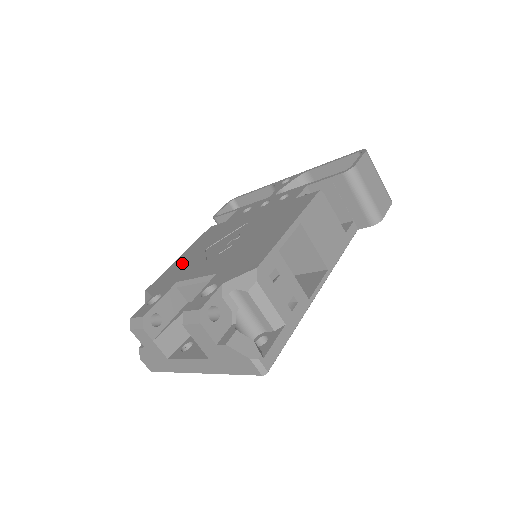
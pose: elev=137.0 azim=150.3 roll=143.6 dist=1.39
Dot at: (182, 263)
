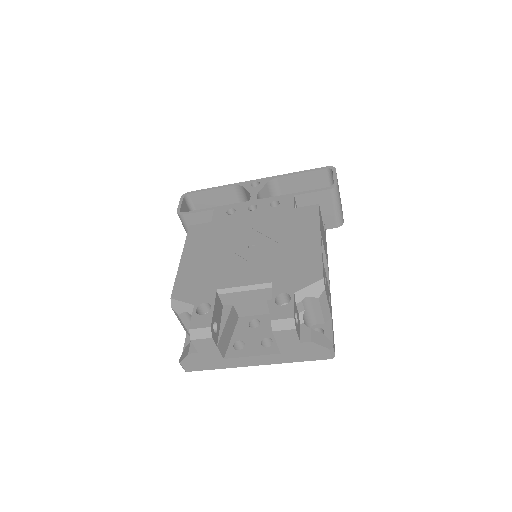
Dot at: (197, 268)
